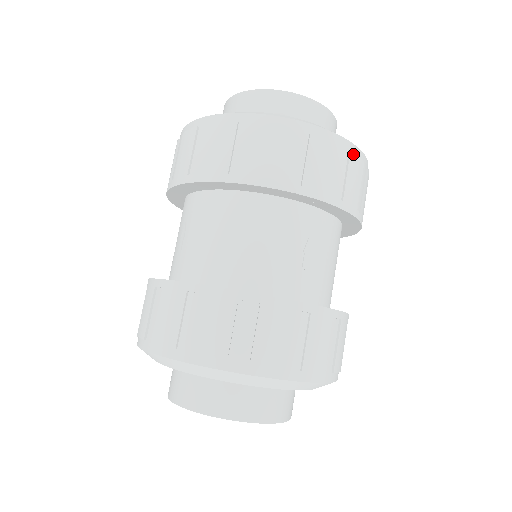
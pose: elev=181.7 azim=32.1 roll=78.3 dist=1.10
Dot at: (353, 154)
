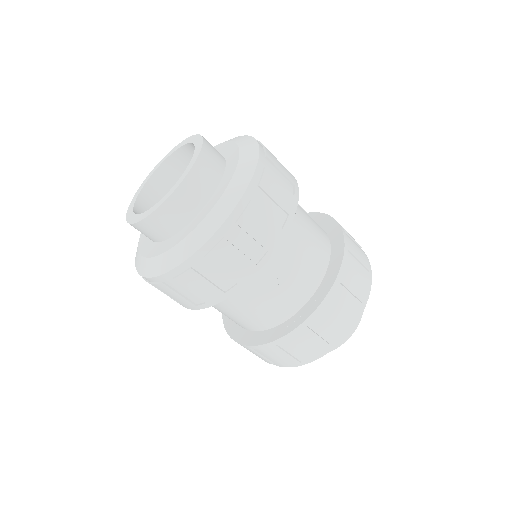
Dot at: (240, 220)
